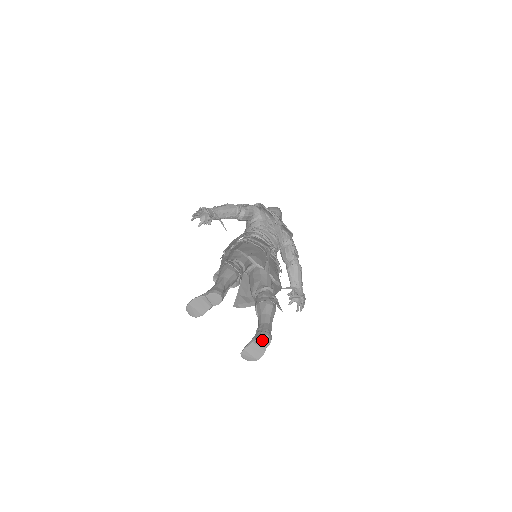
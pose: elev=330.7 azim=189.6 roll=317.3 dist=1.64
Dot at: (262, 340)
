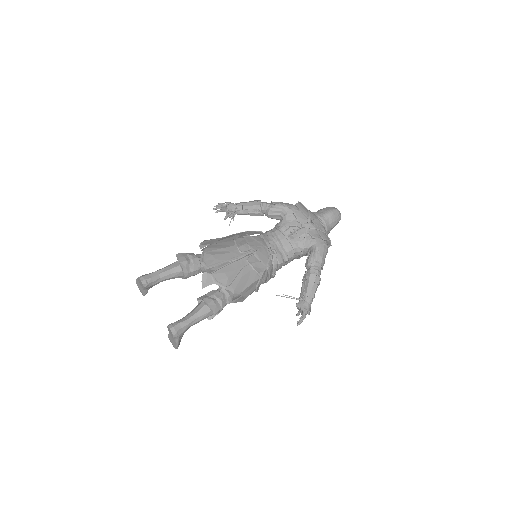
Dot at: (170, 331)
